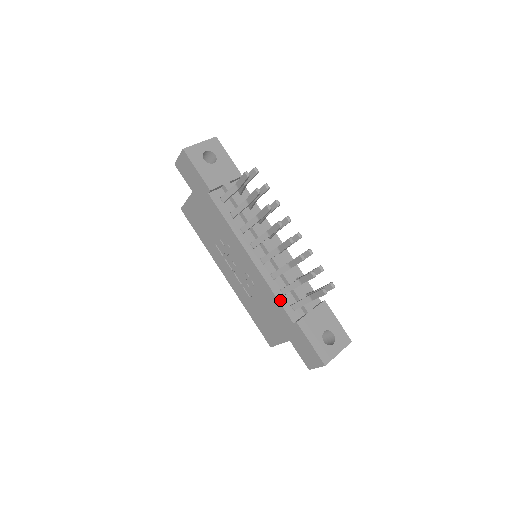
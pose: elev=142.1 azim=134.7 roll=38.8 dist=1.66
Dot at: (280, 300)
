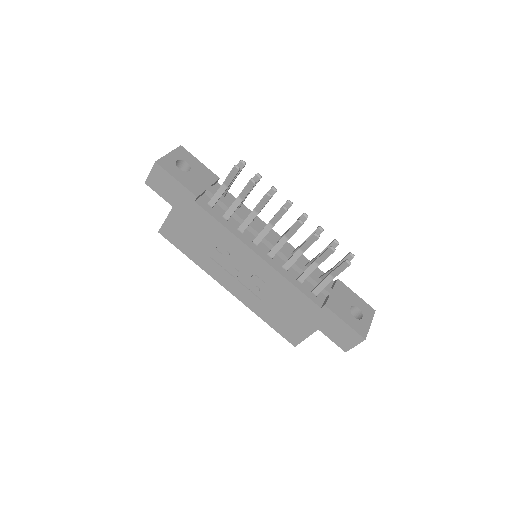
Dot at: (300, 289)
